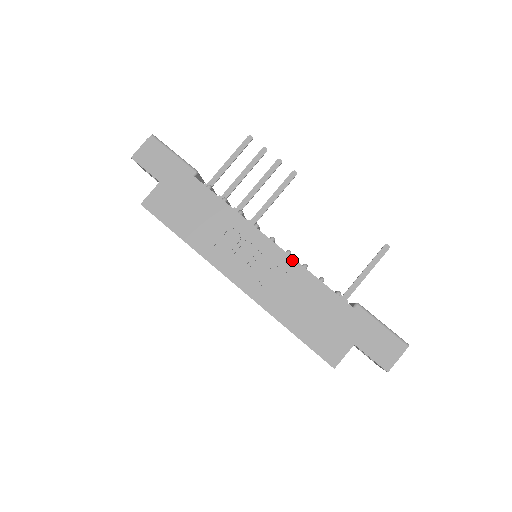
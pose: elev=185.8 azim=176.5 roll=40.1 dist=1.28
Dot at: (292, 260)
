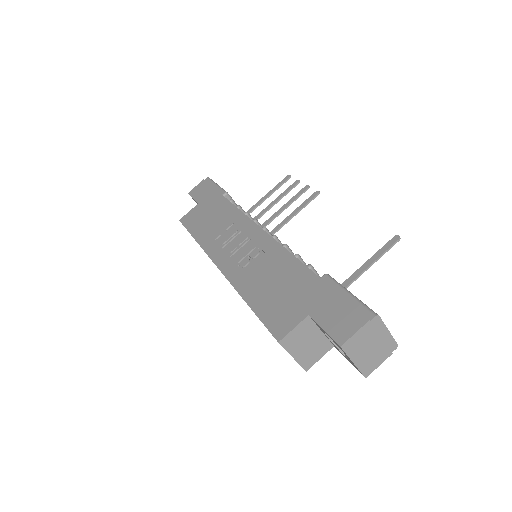
Dot at: (273, 241)
